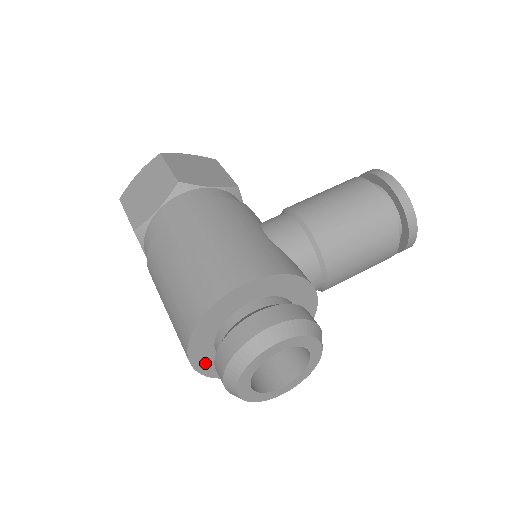
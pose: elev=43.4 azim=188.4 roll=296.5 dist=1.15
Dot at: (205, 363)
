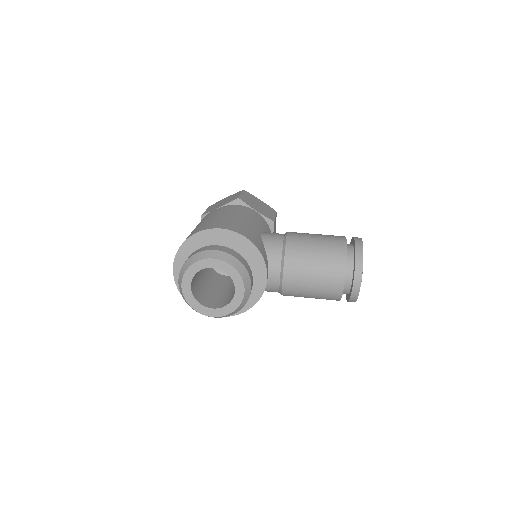
Dot at: occluded
